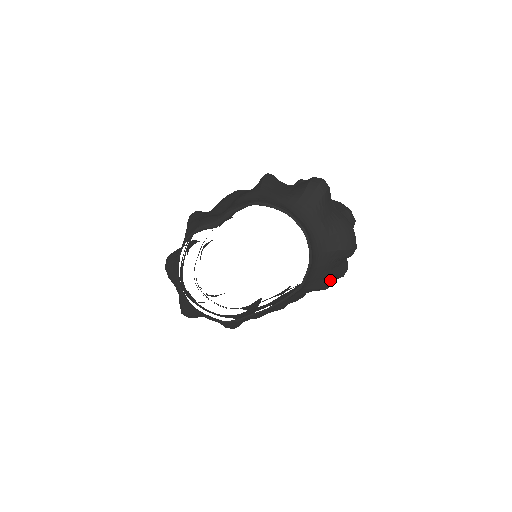
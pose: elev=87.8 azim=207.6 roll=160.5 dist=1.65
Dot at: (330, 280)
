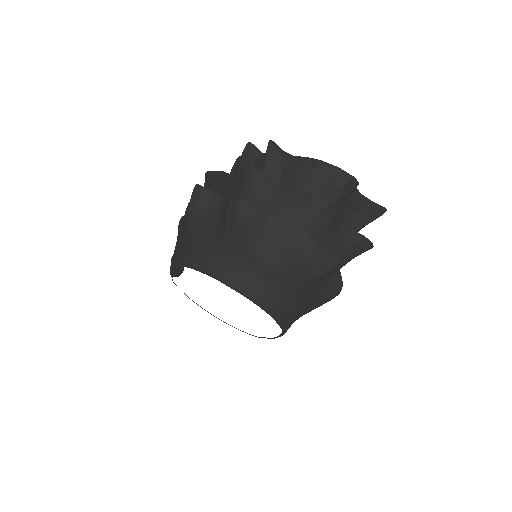
Dot at: (334, 289)
